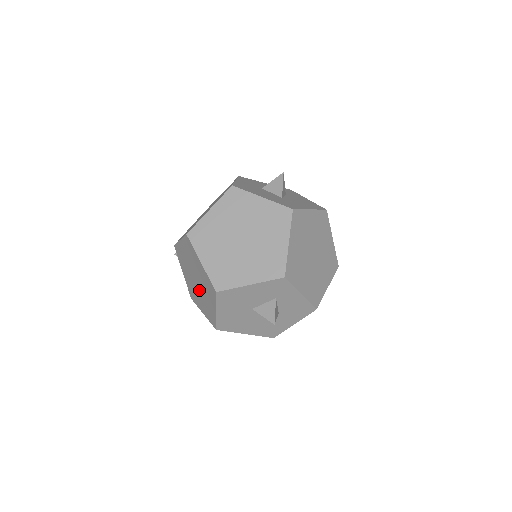
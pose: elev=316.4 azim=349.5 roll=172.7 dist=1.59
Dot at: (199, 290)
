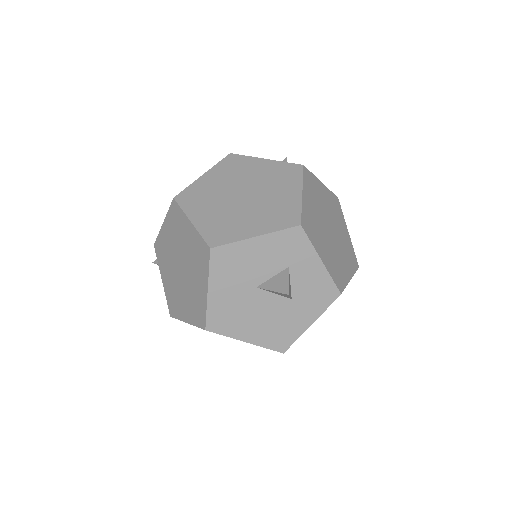
Dot at: (184, 281)
